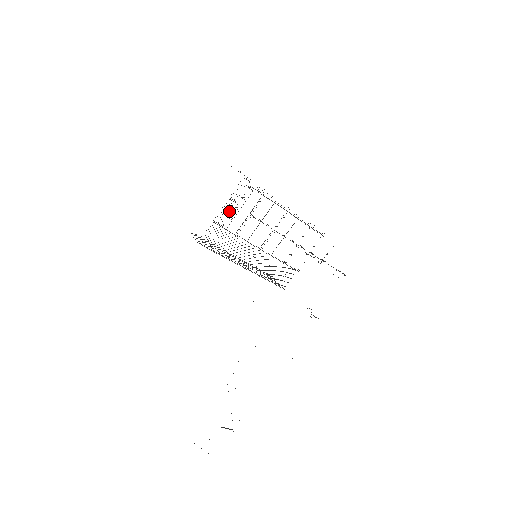
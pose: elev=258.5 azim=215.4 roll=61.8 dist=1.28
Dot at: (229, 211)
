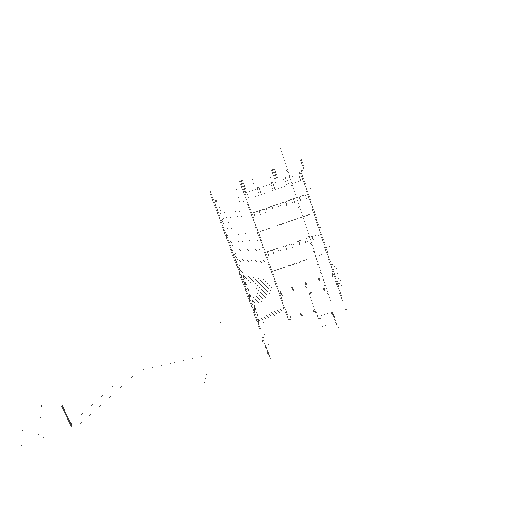
Dot at: occluded
